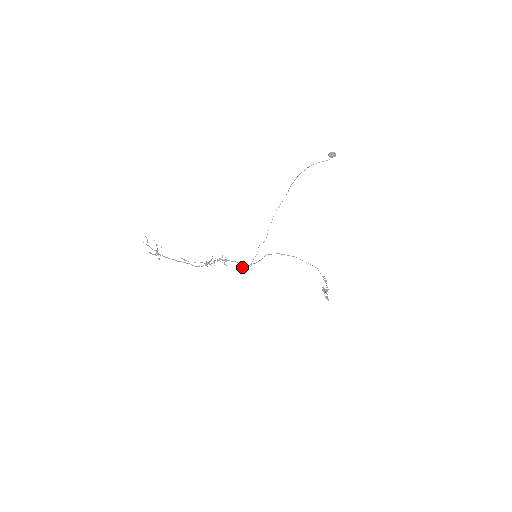
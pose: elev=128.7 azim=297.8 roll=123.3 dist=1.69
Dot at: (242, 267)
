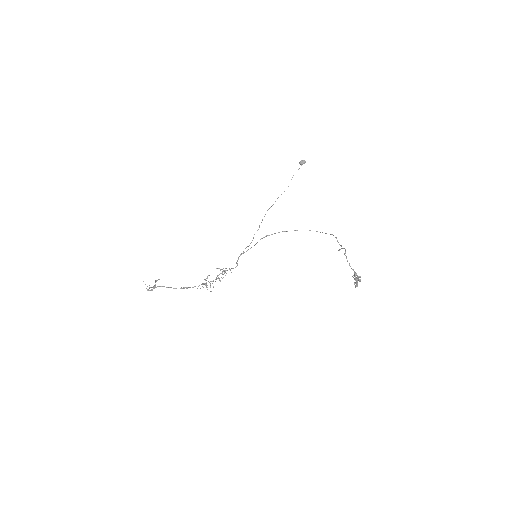
Dot at: (238, 258)
